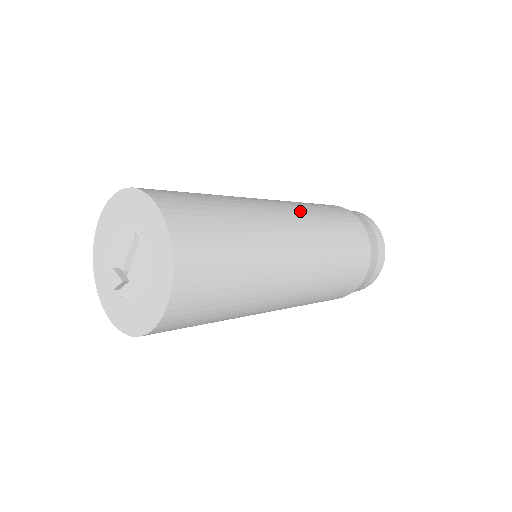
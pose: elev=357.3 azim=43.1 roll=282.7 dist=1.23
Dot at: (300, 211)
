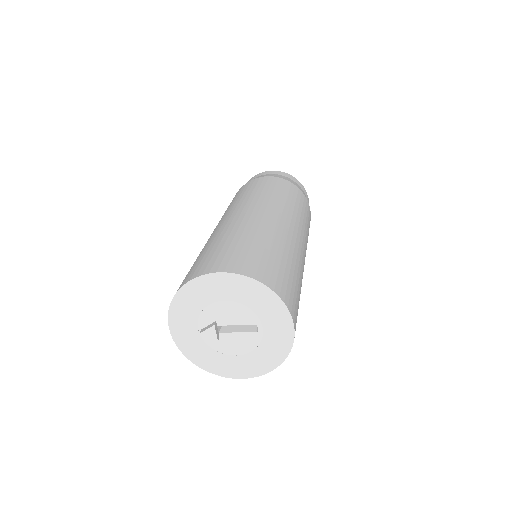
Dot at: occluded
